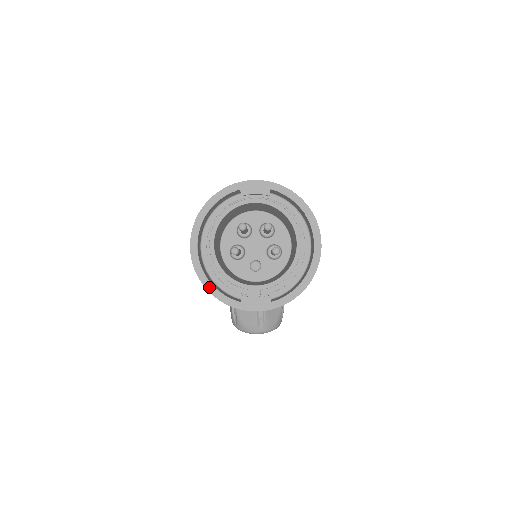
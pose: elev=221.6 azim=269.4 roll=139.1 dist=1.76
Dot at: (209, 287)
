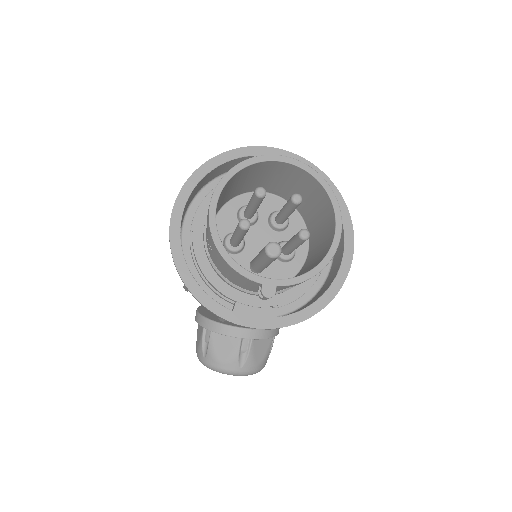
Dot at: (189, 281)
